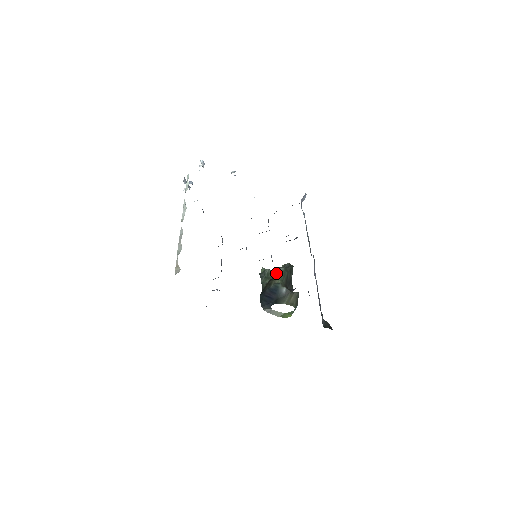
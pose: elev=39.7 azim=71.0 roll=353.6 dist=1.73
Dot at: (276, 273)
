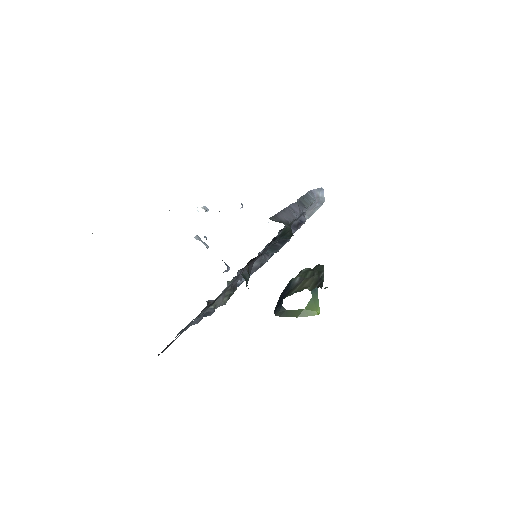
Dot at: occluded
